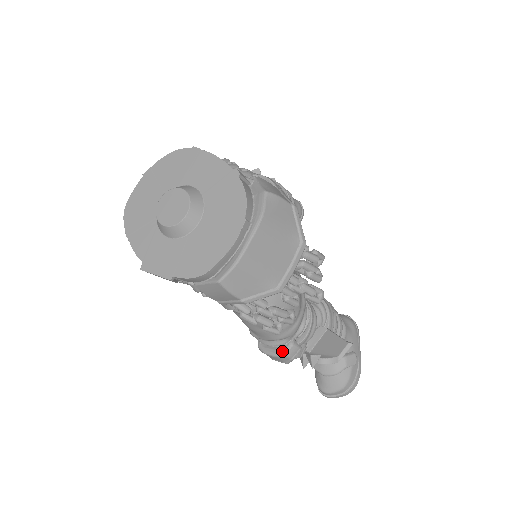
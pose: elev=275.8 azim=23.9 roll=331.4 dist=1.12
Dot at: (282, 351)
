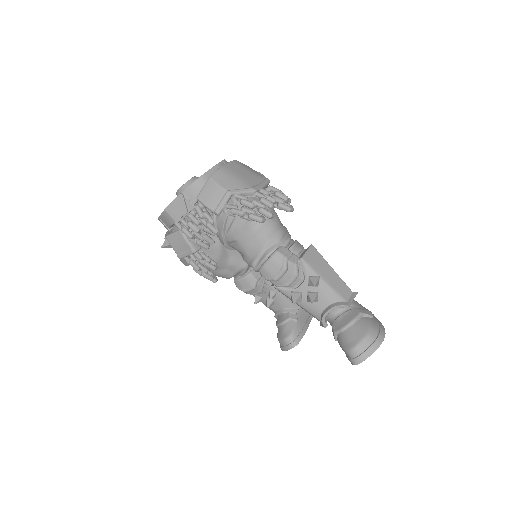
Dot at: (274, 251)
